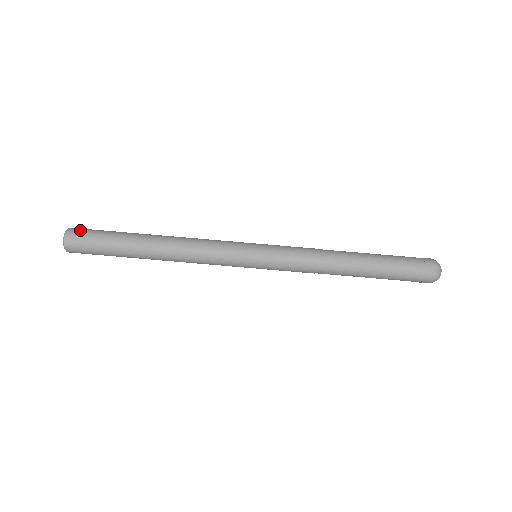
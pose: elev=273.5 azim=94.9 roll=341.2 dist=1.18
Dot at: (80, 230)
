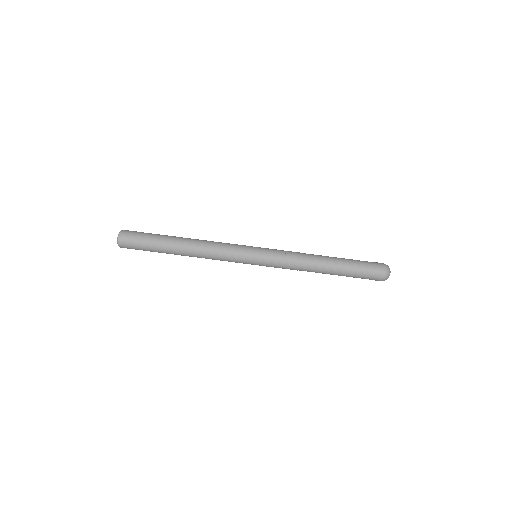
Dot at: (131, 231)
